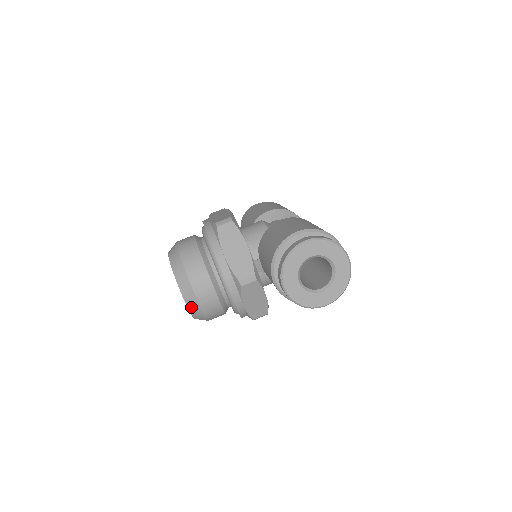
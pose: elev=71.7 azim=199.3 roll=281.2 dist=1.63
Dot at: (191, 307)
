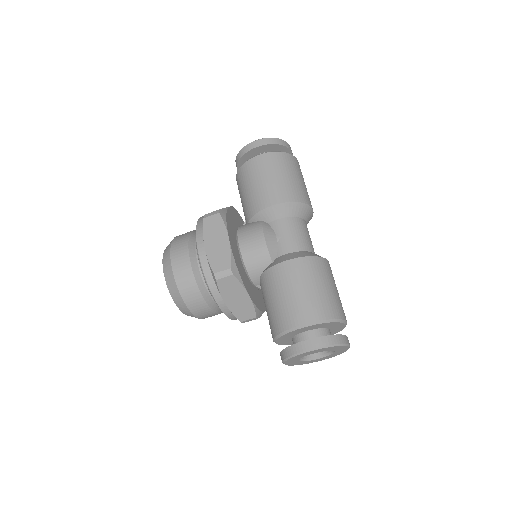
Dot at: occluded
